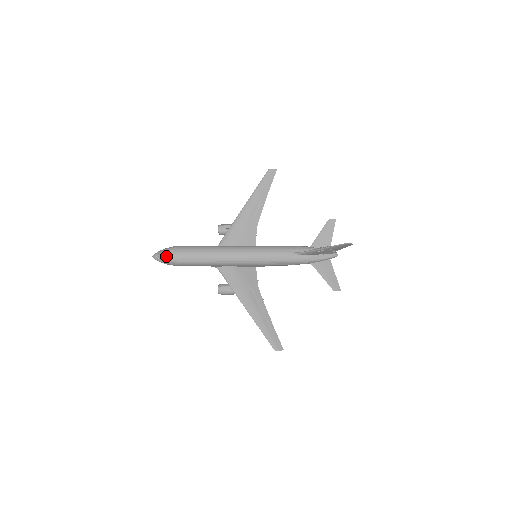
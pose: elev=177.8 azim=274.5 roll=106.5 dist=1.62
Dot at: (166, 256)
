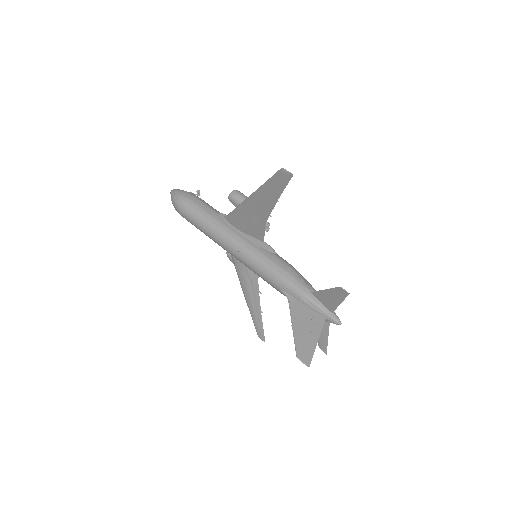
Dot at: occluded
